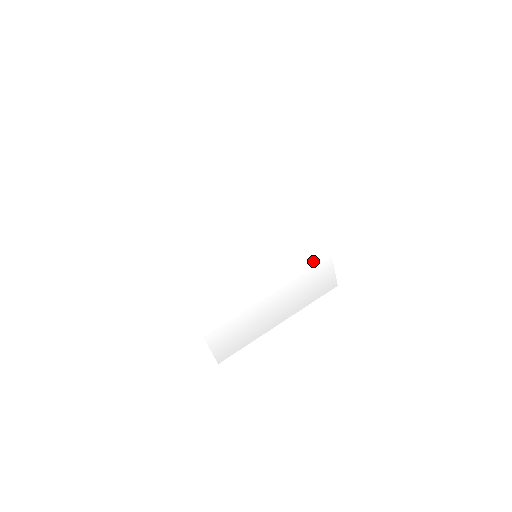
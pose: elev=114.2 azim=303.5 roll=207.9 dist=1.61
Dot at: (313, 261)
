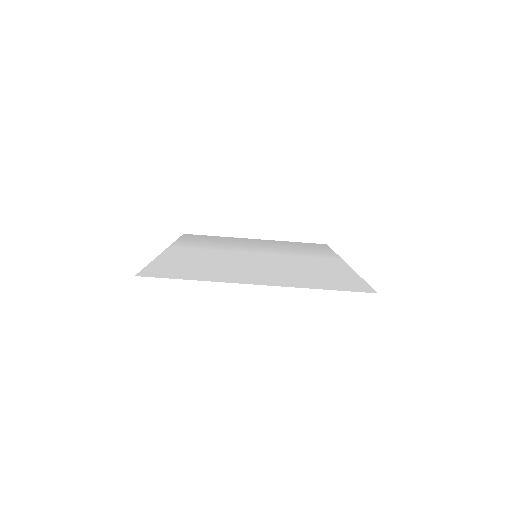
Dot at: (313, 251)
